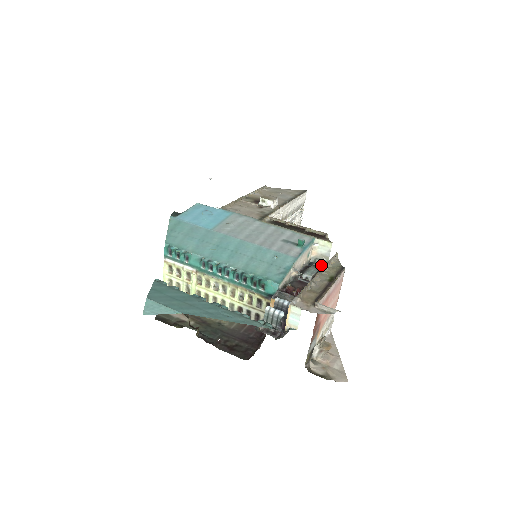
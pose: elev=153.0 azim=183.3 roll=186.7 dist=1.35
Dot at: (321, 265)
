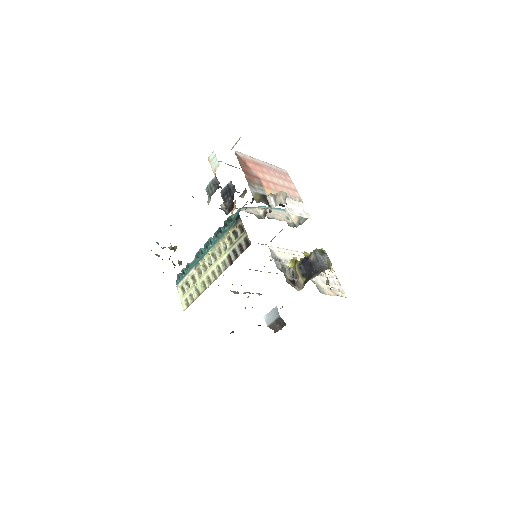
Dot at: occluded
